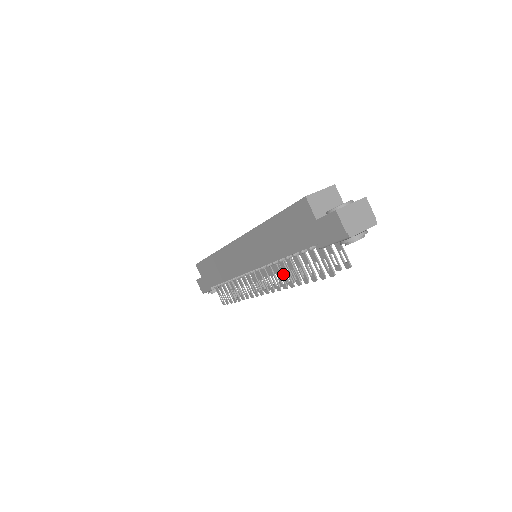
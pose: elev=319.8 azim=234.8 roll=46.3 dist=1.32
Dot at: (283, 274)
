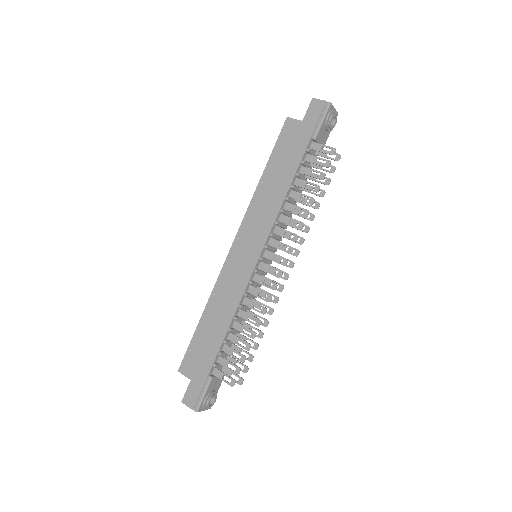
Dot at: occluded
